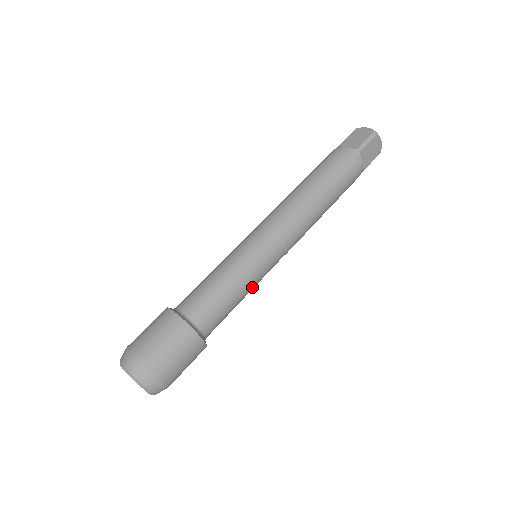
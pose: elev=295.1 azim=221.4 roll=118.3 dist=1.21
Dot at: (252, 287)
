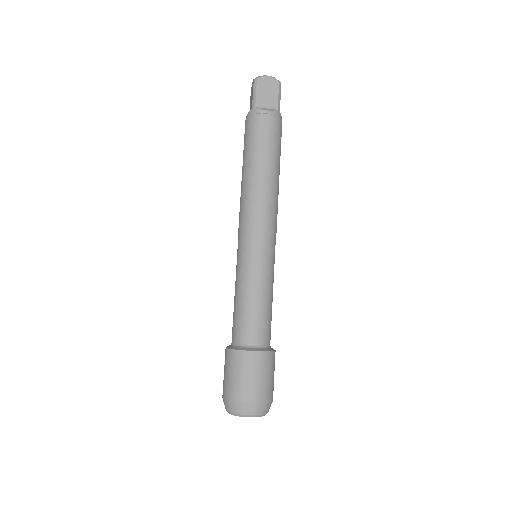
Dot at: occluded
